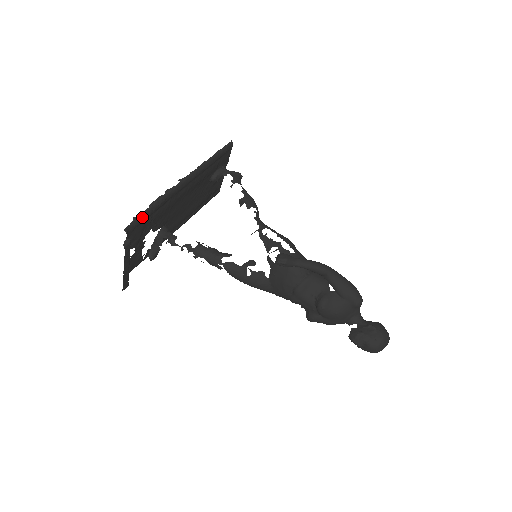
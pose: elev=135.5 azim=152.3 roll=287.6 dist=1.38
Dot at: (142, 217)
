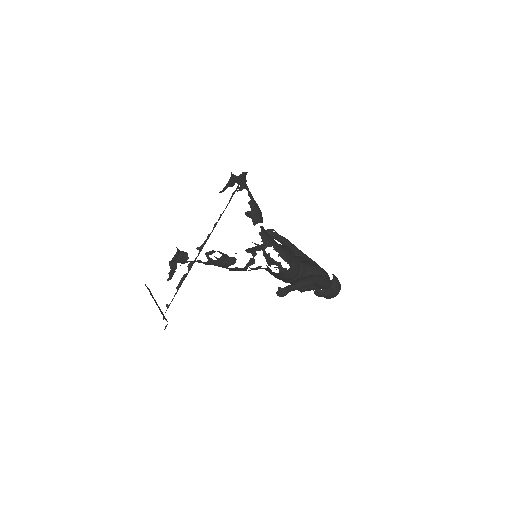
Dot at: (172, 299)
